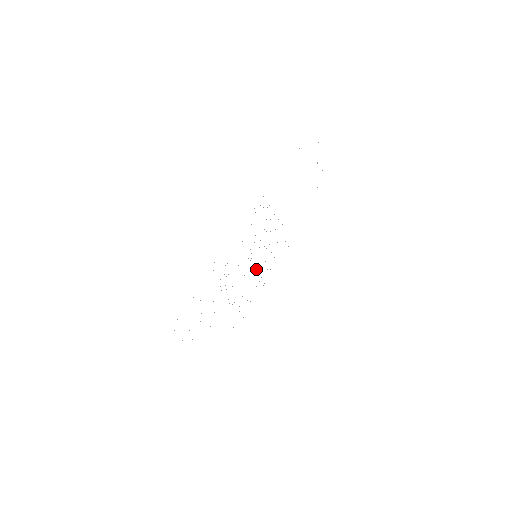
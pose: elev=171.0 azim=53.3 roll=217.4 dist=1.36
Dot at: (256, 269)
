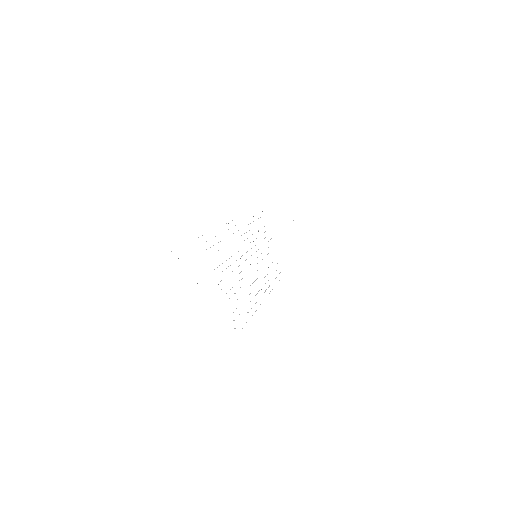
Dot at: occluded
